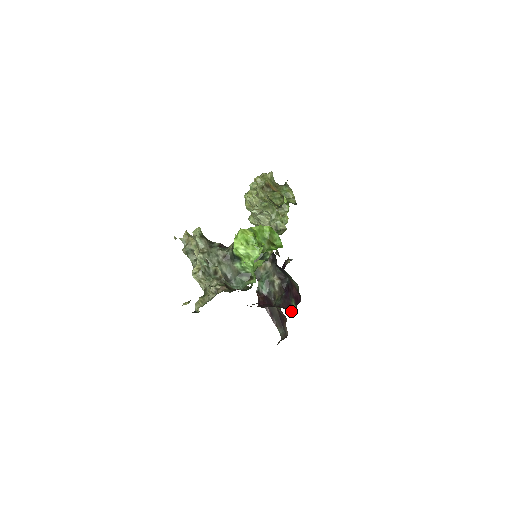
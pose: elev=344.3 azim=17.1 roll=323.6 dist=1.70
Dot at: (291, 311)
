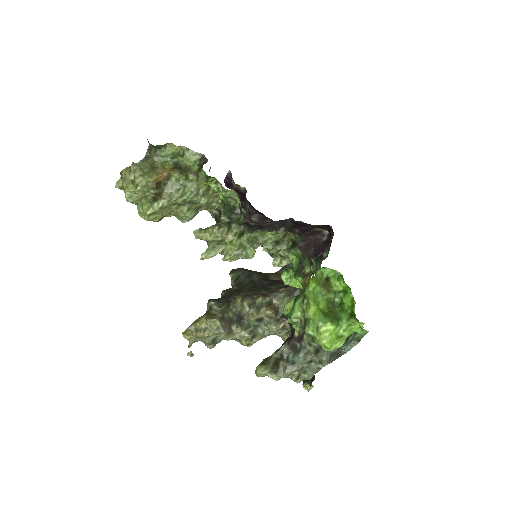
Dot at: (325, 237)
